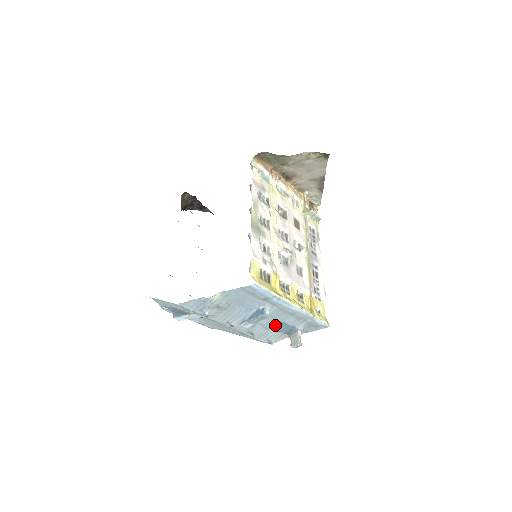
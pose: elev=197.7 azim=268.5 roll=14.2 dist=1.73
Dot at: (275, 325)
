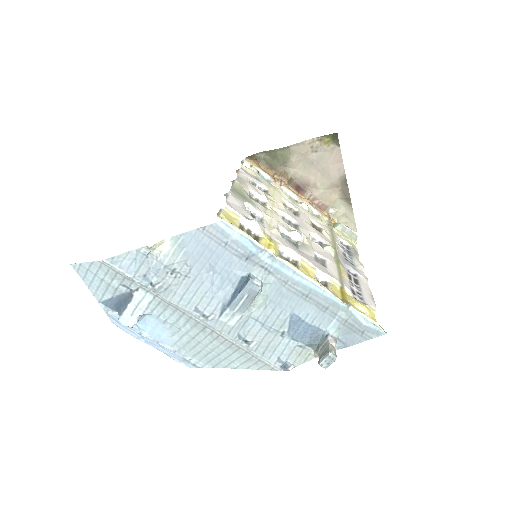
Dot at: (283, 323)
